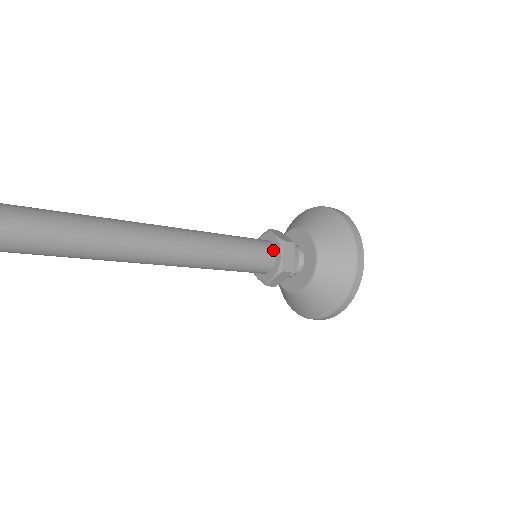
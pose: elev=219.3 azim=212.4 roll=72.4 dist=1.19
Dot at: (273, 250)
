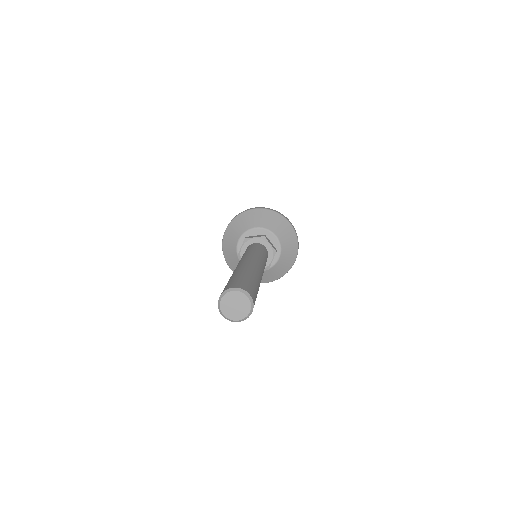
Dot at: (268, 255)
